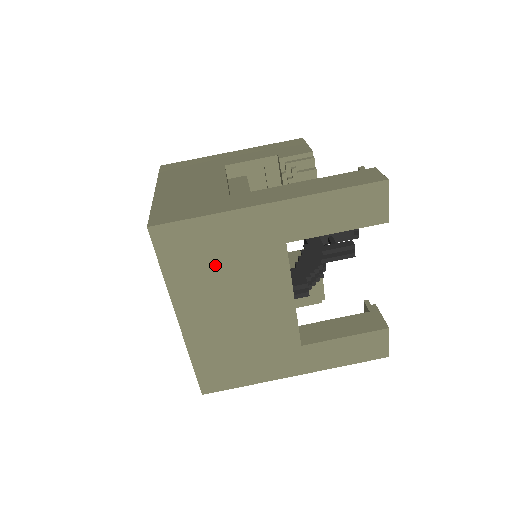
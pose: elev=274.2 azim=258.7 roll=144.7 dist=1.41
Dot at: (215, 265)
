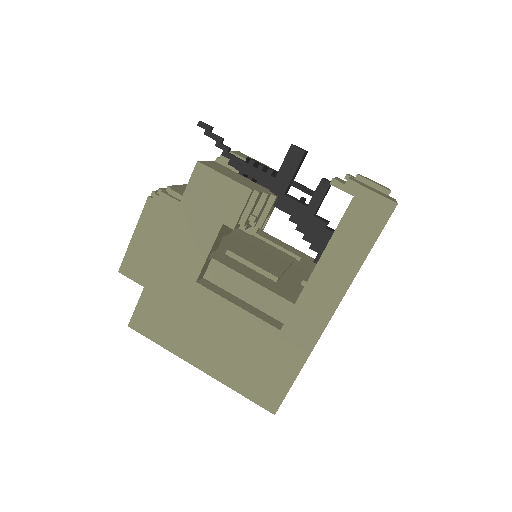
Dot at: occluded
